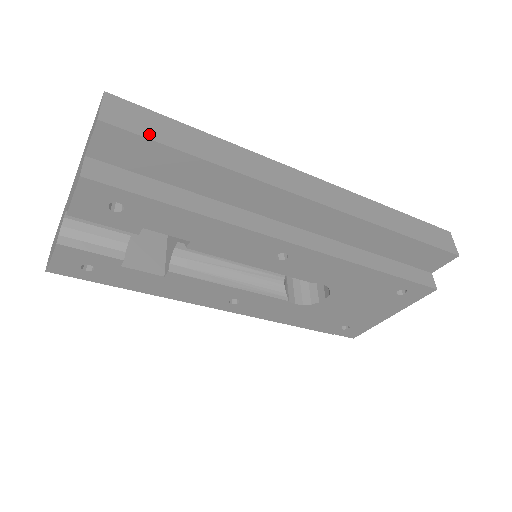
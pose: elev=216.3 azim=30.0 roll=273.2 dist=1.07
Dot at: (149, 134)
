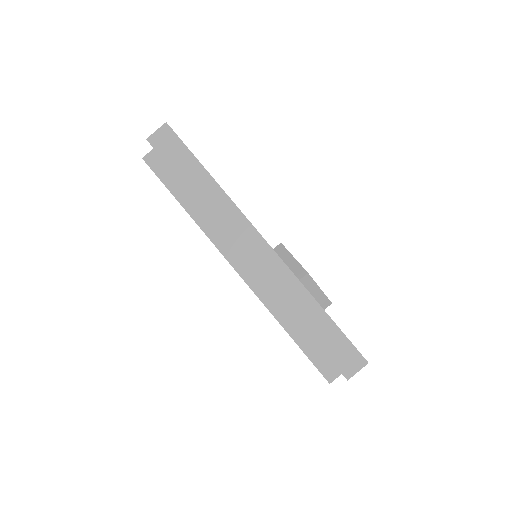
Dot at: (168, 159)
